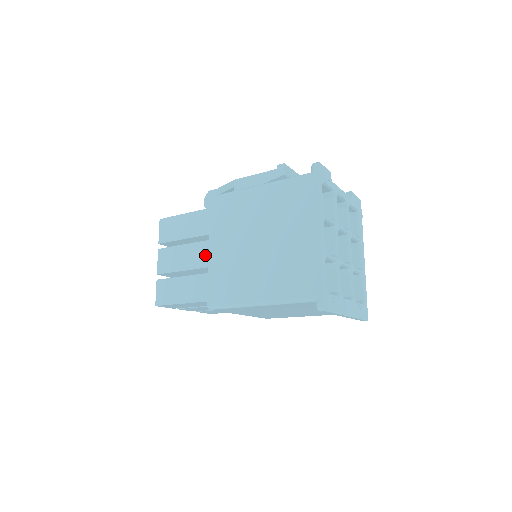
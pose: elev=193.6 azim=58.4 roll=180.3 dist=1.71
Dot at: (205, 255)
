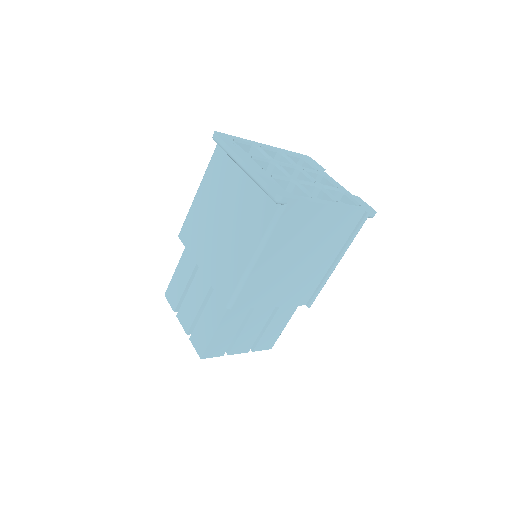
Dot at: occluded
